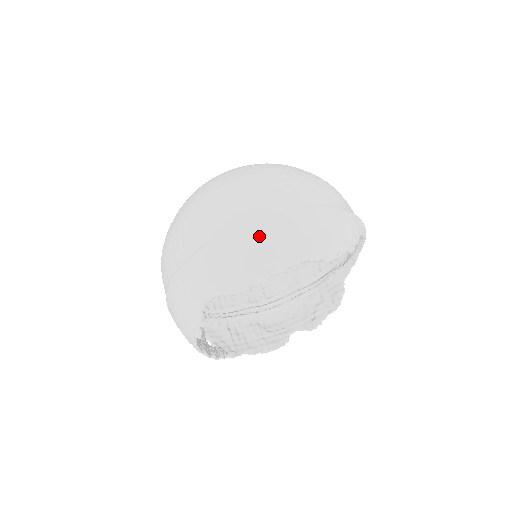
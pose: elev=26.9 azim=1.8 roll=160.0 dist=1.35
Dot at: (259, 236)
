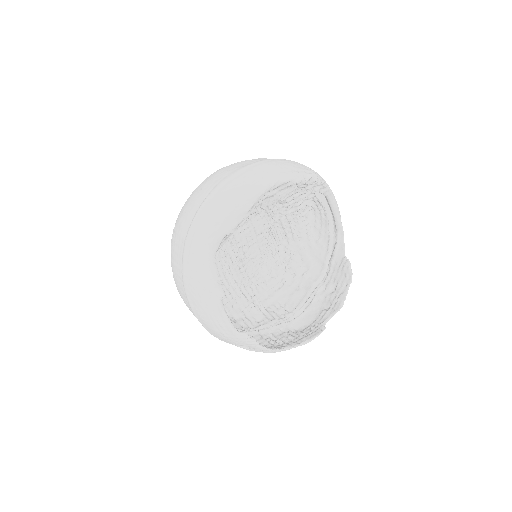
Dot at: (233, 181)
